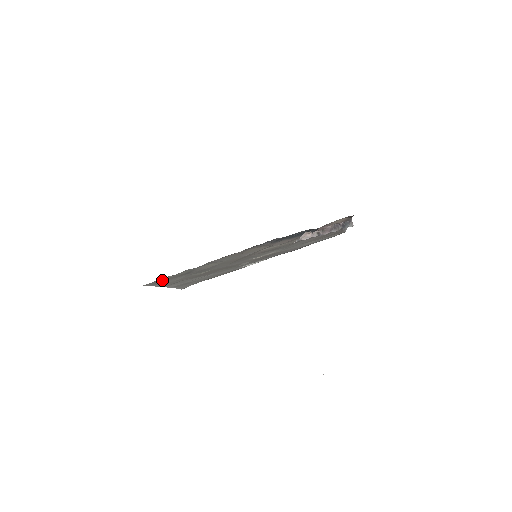
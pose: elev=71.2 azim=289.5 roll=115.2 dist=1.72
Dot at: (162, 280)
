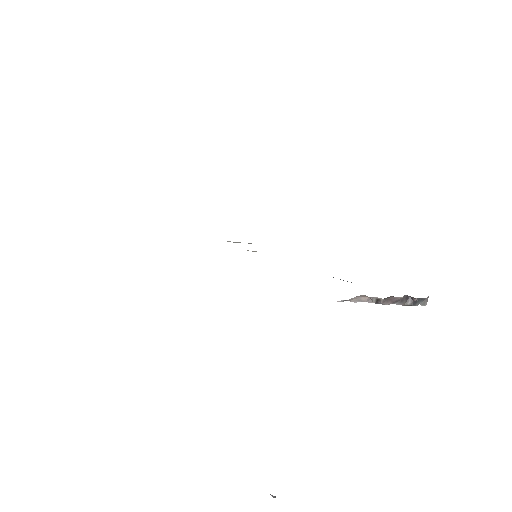
Dot at: occluded
